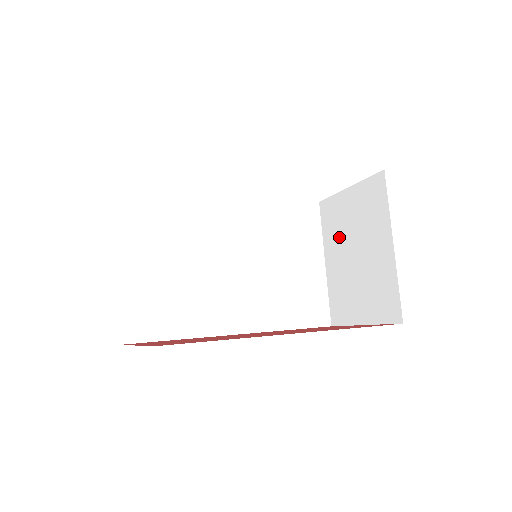
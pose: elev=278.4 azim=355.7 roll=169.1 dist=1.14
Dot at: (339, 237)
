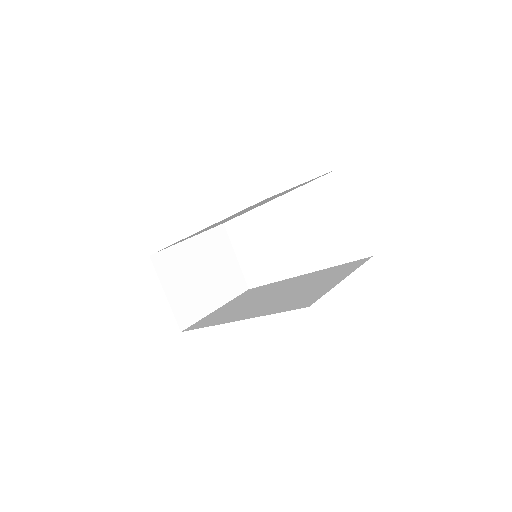
Dot at: occluded
